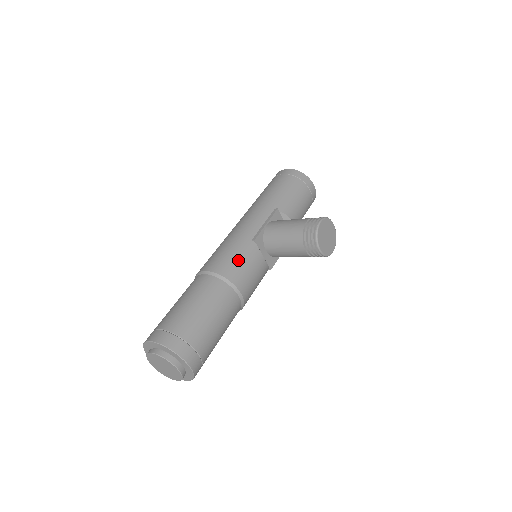
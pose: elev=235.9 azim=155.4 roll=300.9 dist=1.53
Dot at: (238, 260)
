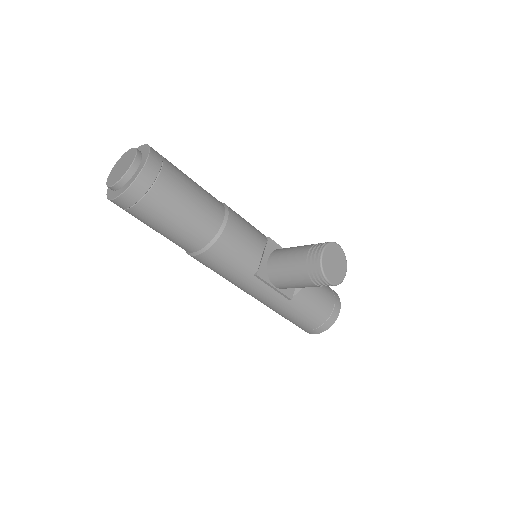
Dot at: (246, 221)
